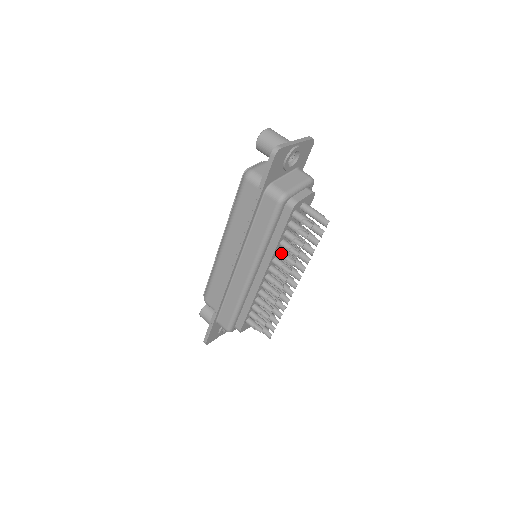
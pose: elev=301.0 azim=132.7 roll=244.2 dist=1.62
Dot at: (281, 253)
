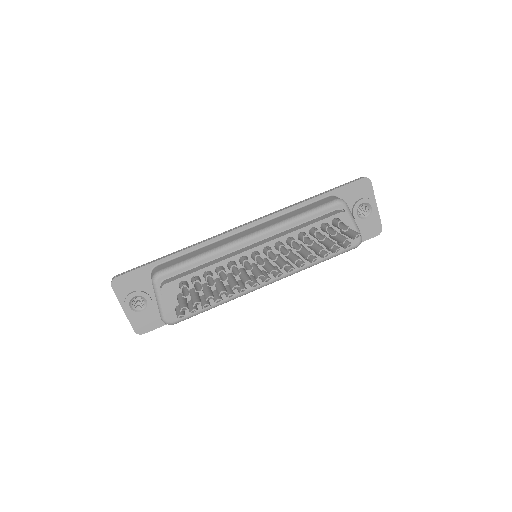
Dot at: (294, 239)
